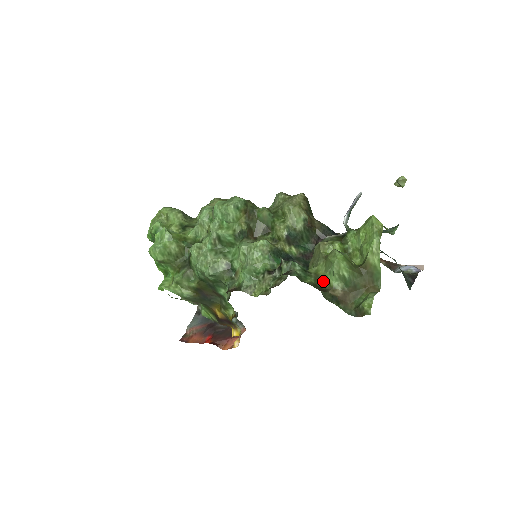
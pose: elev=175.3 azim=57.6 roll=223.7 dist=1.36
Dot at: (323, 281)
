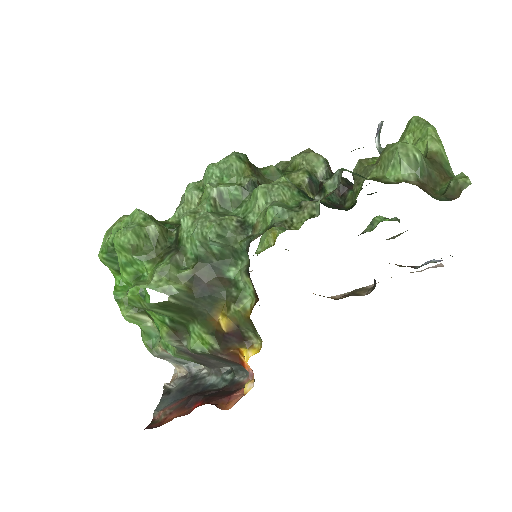
Dot at: (387, 181)
